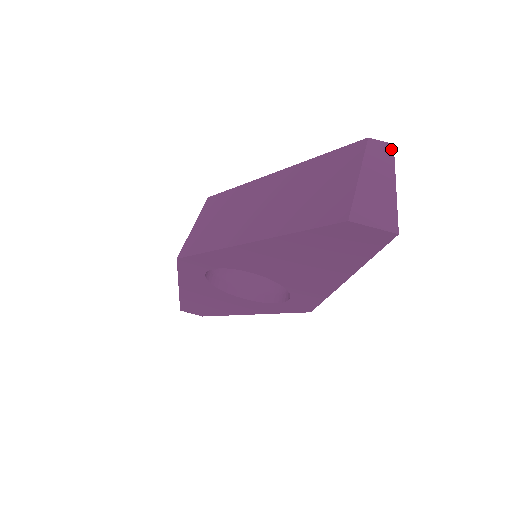
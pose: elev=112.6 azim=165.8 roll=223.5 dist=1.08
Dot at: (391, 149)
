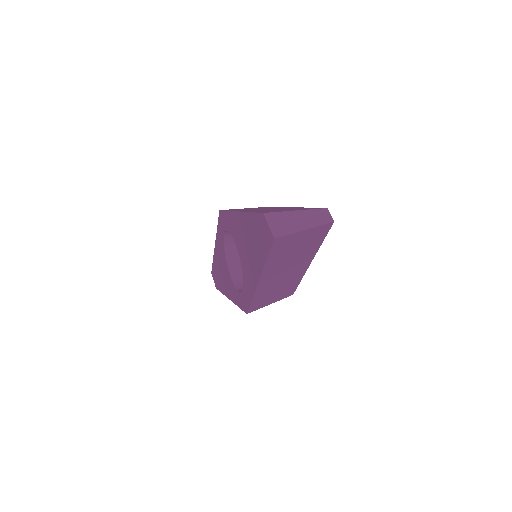
Dot at: (329, 221)
